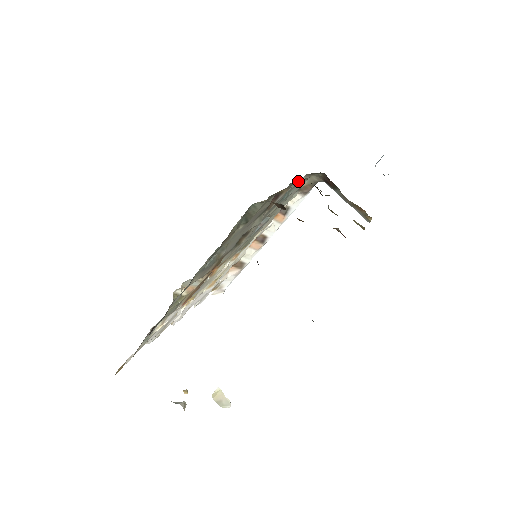
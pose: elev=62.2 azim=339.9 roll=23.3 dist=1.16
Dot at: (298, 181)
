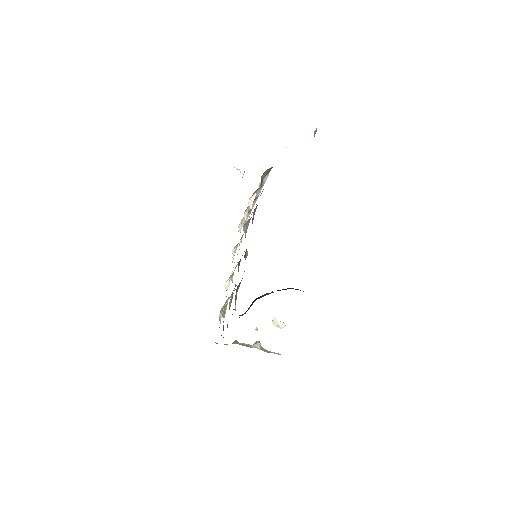
Dot at: occluded
